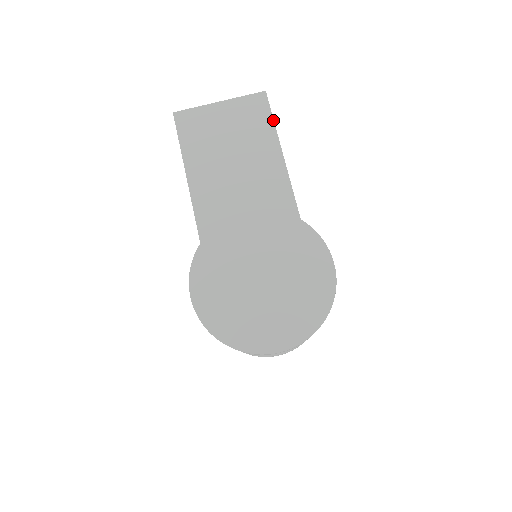
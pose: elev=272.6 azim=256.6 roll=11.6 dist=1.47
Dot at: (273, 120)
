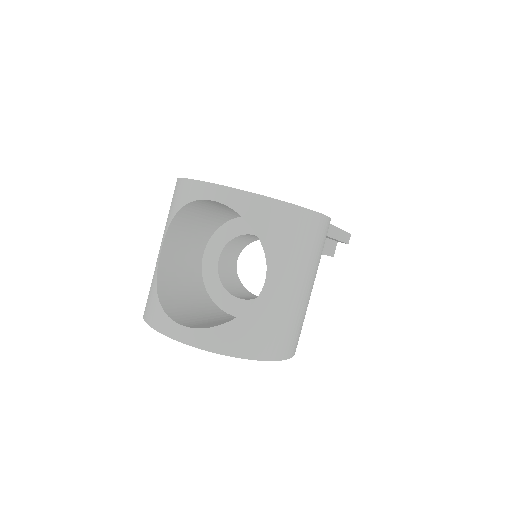
Dot at: (345, 231)
